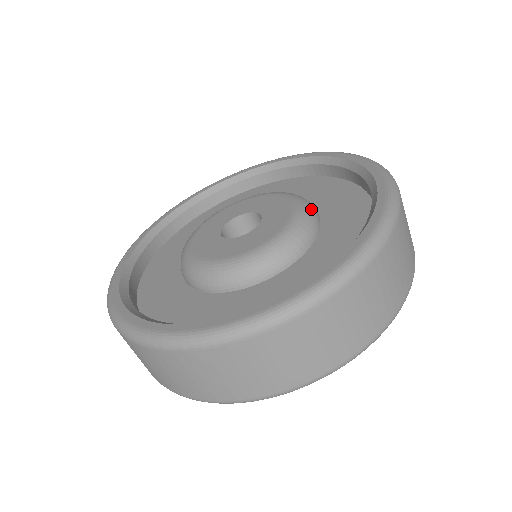
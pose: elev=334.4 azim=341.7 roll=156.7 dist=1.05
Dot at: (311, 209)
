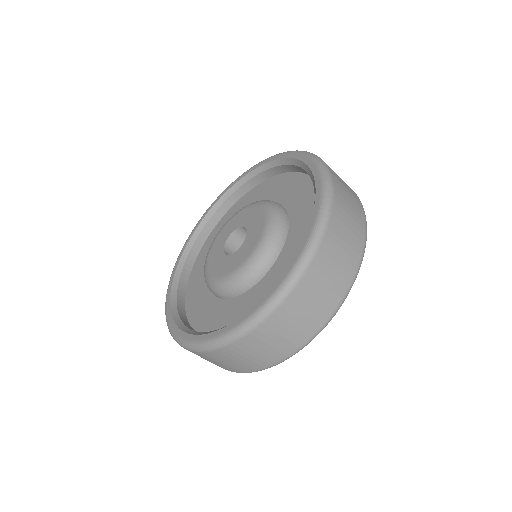
Dot at: (266, 200)
